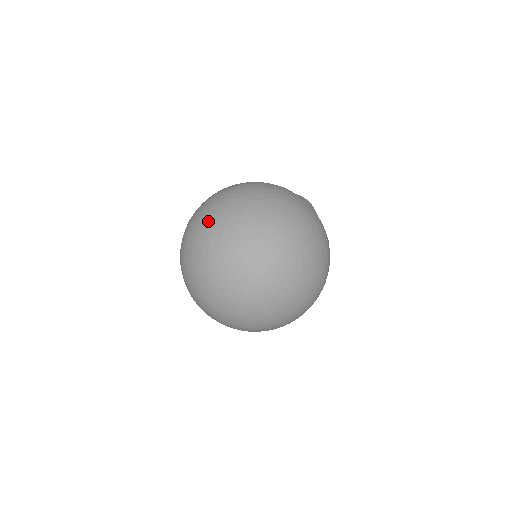
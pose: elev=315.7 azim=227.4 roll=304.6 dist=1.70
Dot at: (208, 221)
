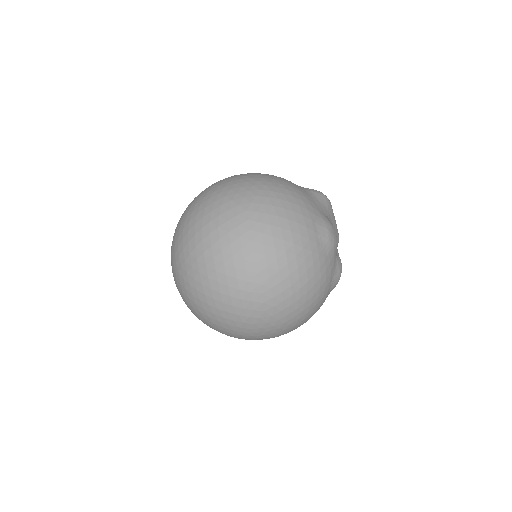
Dot at: (195, 221)
